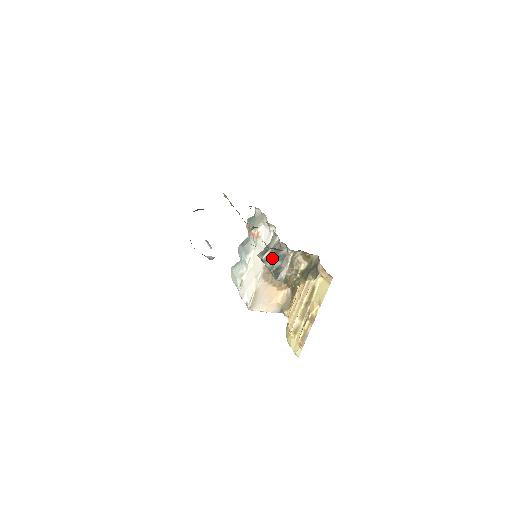
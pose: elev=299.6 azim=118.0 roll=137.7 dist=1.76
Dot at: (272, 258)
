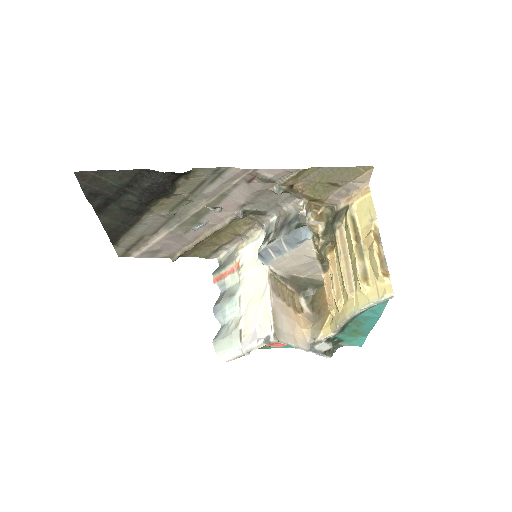
Dot at: (283, 228)
